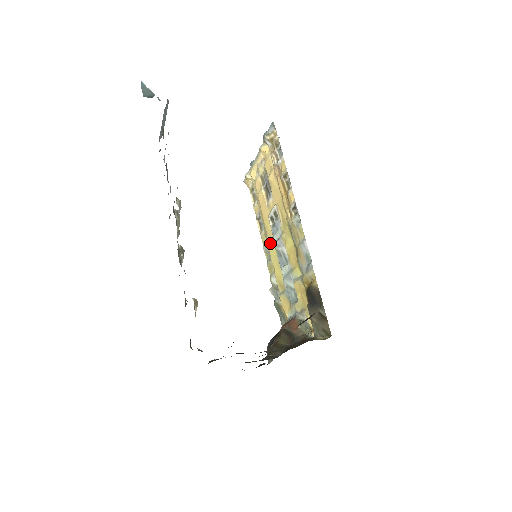
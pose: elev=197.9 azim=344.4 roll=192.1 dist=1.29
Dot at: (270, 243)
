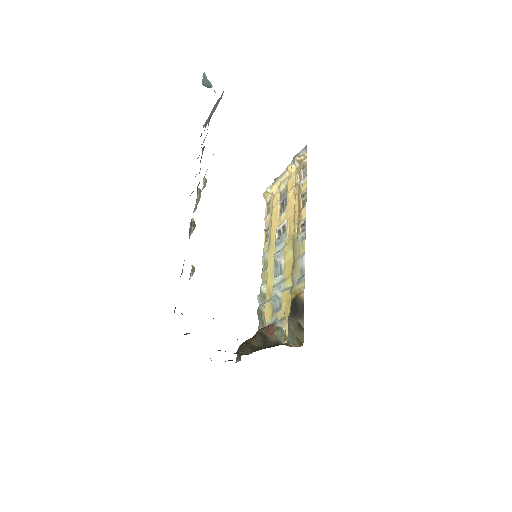
Dot at: (271, 253)
